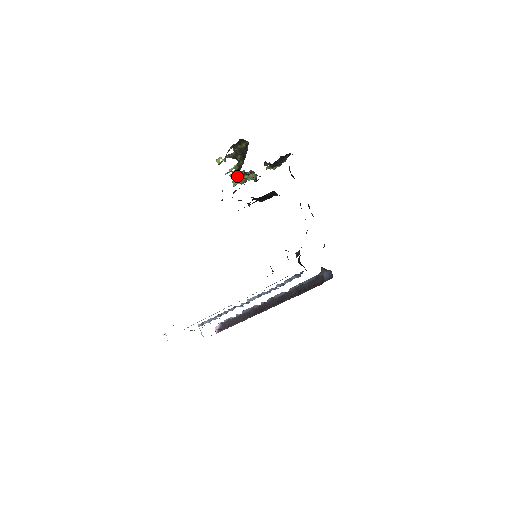
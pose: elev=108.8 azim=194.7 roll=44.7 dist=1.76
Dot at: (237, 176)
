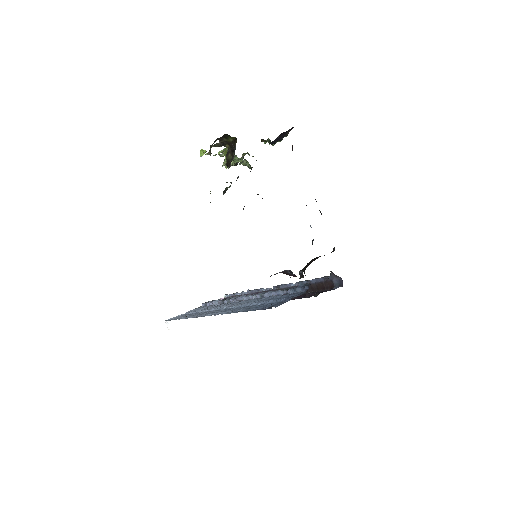
Dot at: occluded
